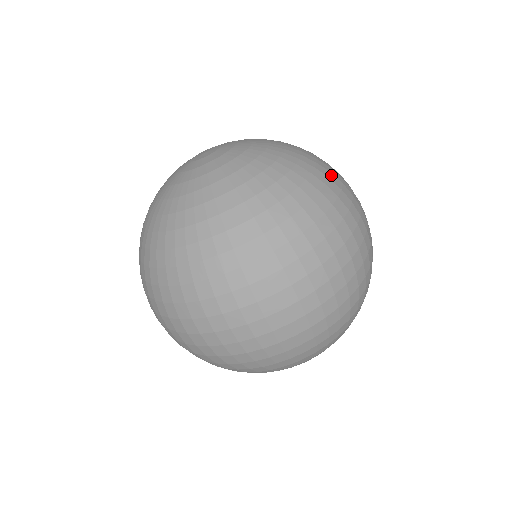
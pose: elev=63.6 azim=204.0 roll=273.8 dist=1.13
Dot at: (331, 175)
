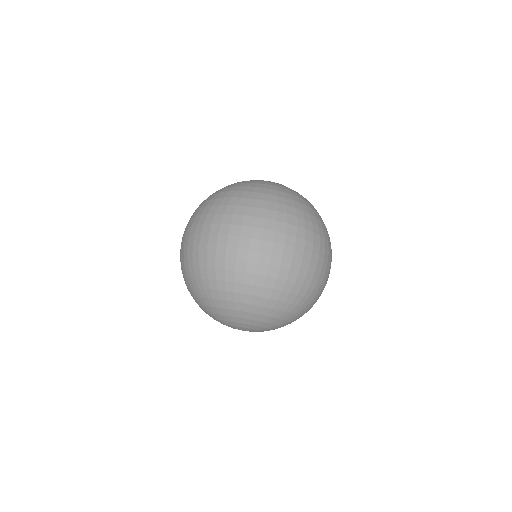
Dot at: occluded
